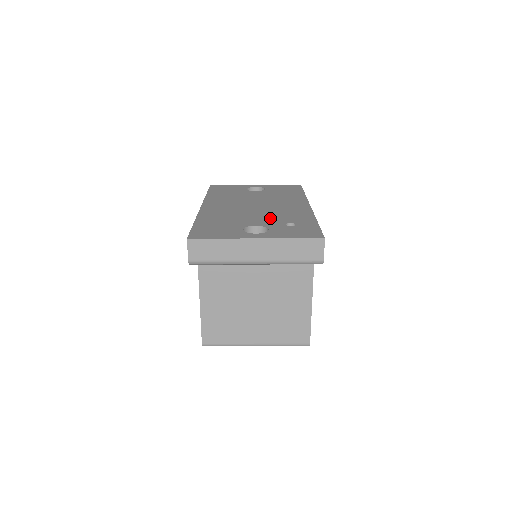
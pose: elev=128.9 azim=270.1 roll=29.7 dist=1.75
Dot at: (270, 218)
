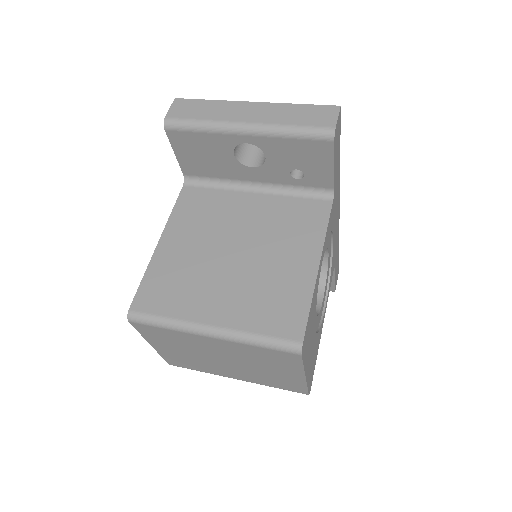
Dot at: occluded
